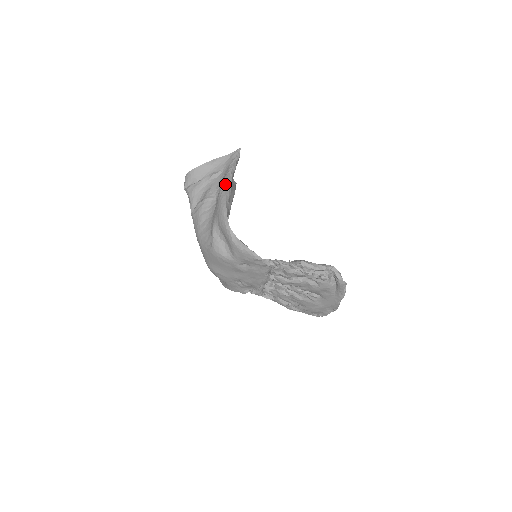
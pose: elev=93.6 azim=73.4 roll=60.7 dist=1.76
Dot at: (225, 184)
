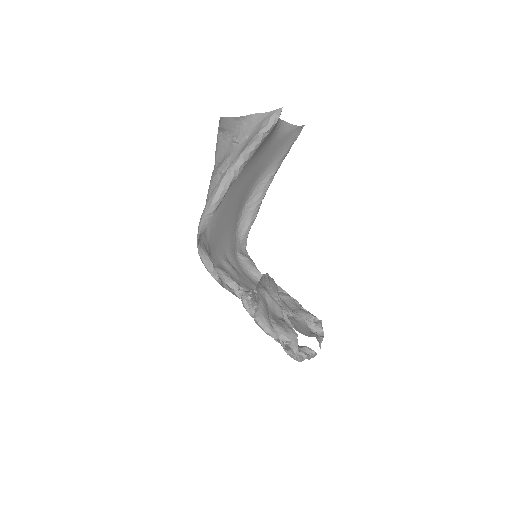
Dot at: (225, 175)
